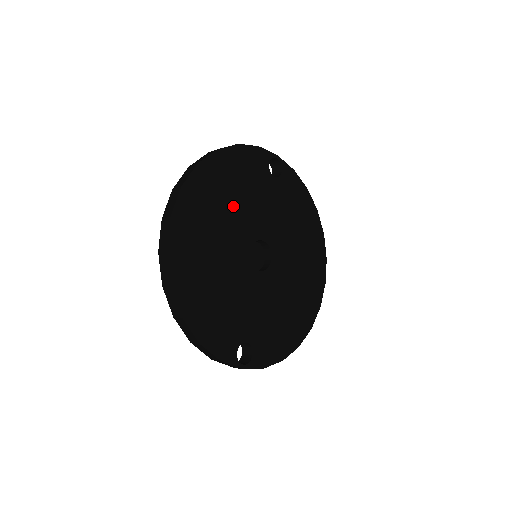
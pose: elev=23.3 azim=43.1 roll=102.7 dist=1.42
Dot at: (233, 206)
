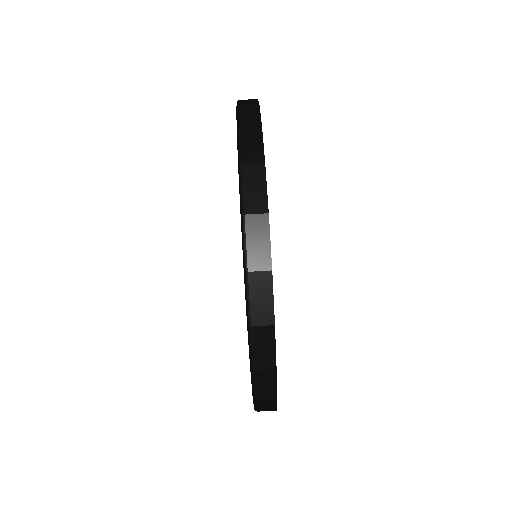
Dot at: occluded
